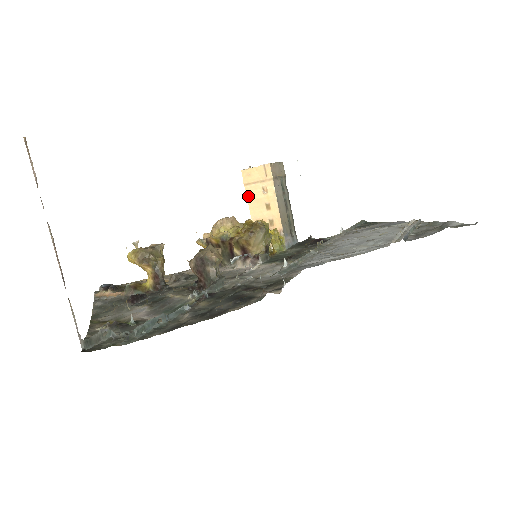
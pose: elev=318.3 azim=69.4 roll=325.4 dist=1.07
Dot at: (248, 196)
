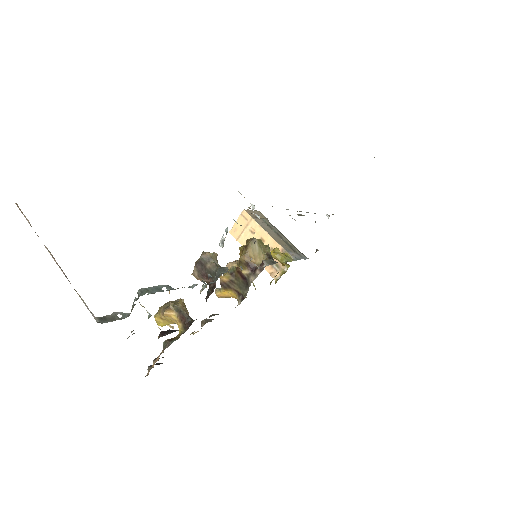
Dot at: occluded
